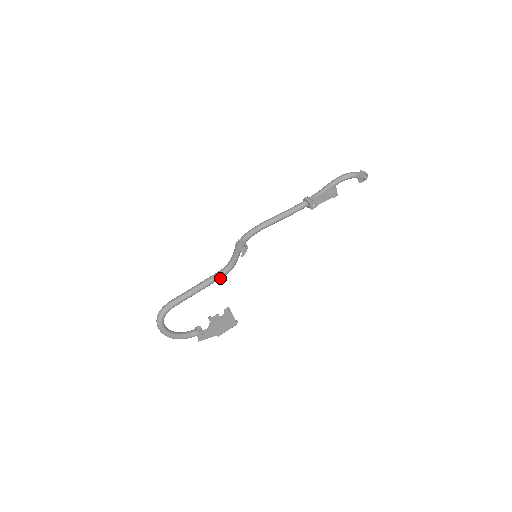
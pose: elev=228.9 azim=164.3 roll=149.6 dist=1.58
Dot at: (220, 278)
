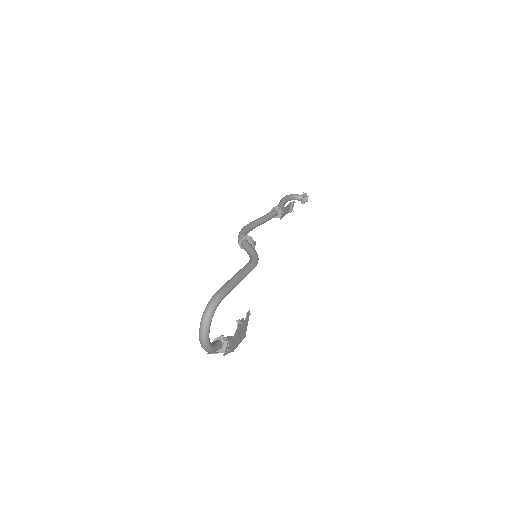
Dot at: occluded
